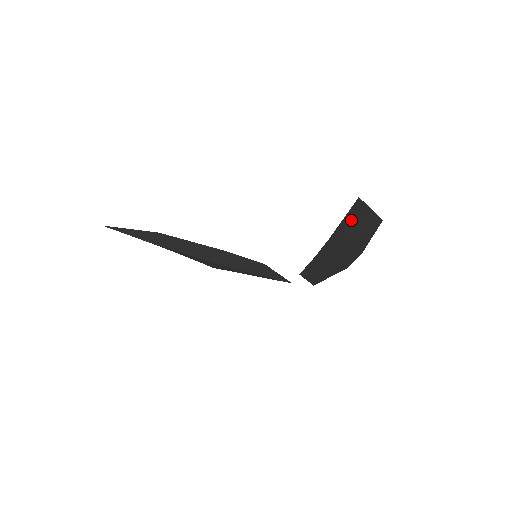
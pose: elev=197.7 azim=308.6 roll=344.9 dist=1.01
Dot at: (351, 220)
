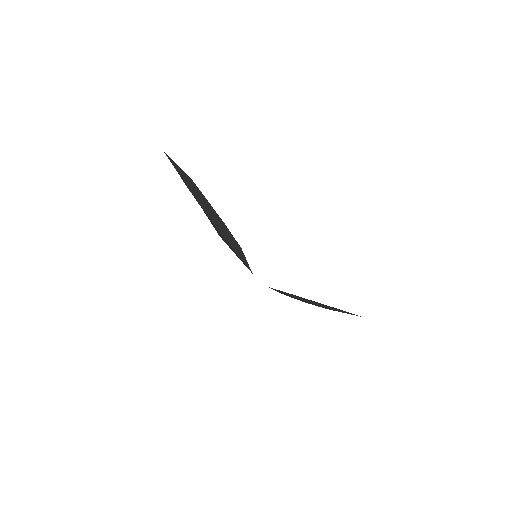
Dot at: occluded
